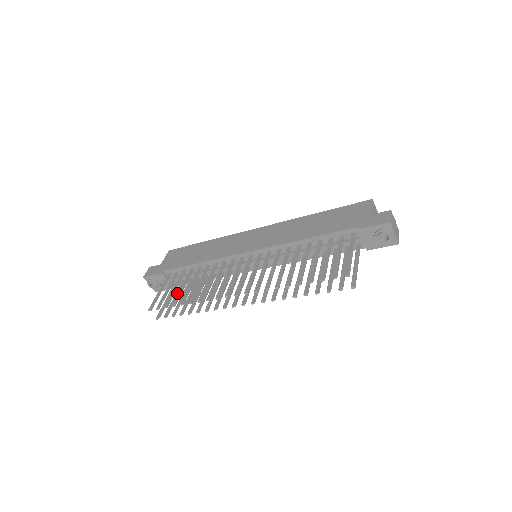
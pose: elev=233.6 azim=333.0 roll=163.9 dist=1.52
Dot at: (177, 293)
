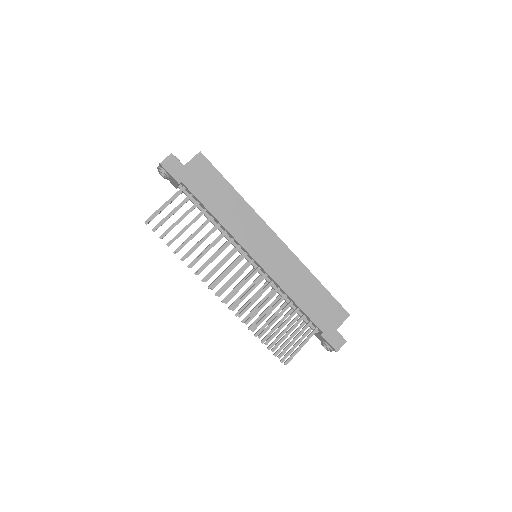
Dot at: (177, 210)
